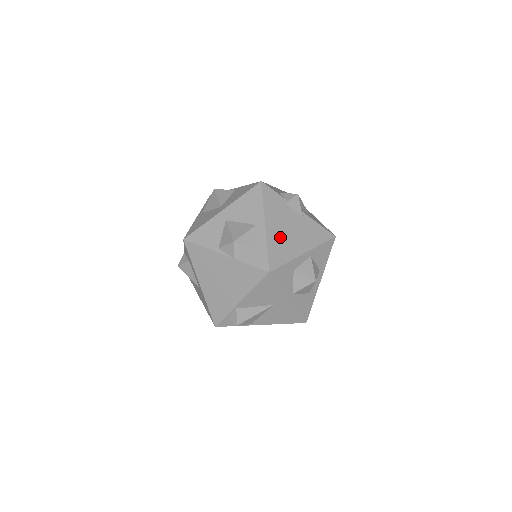
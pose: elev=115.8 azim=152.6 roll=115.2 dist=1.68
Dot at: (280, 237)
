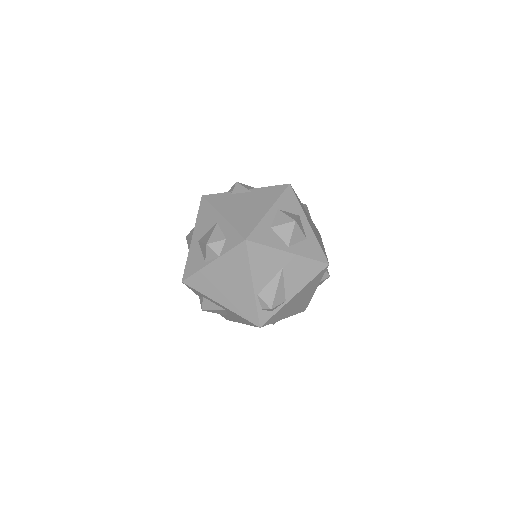
Dot at: (240, 215)
